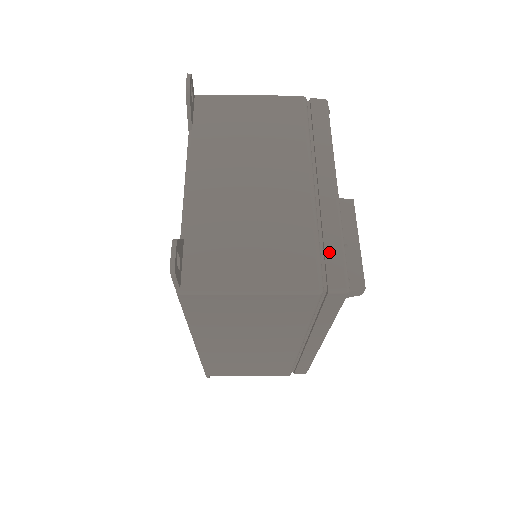
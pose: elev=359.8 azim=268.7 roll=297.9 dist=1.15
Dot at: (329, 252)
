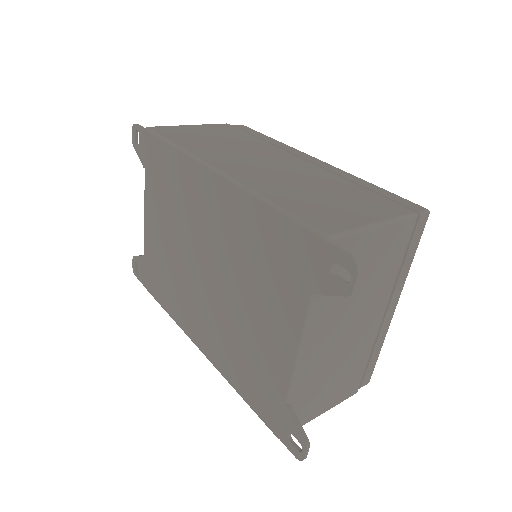
Dot at: (370, 365)
